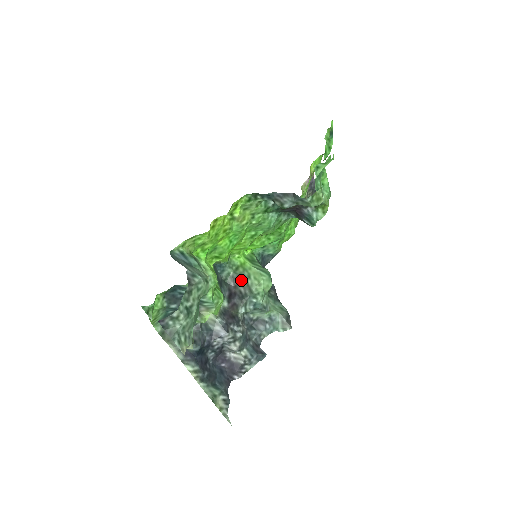
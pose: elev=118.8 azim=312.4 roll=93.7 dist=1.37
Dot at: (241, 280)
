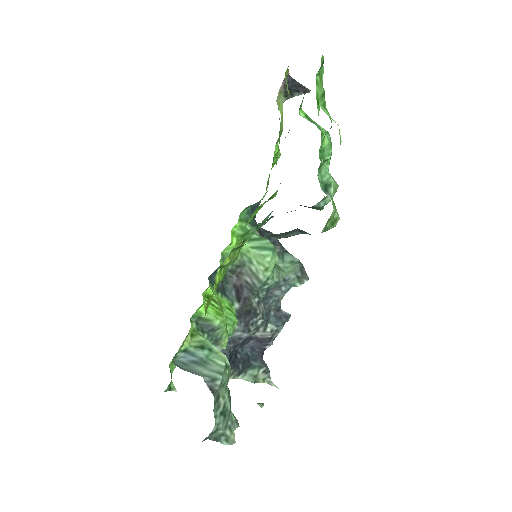
Dot at: (242, 268)
